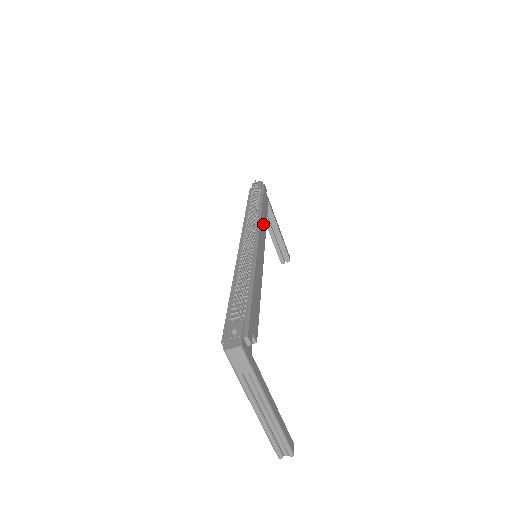
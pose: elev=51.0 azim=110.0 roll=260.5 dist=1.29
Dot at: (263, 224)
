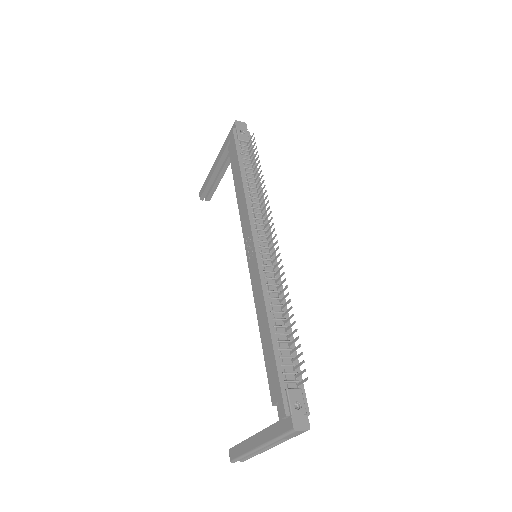
Dot at: occluded
